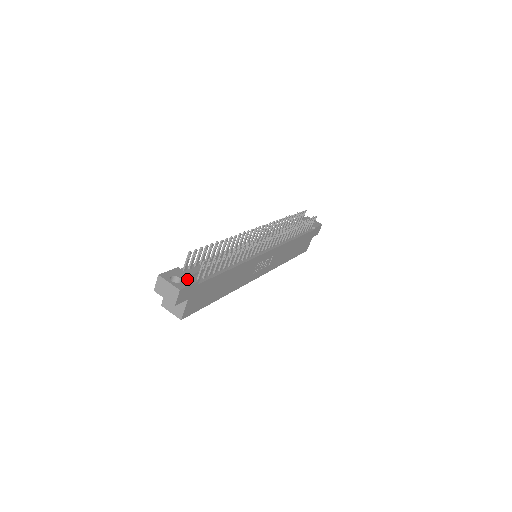
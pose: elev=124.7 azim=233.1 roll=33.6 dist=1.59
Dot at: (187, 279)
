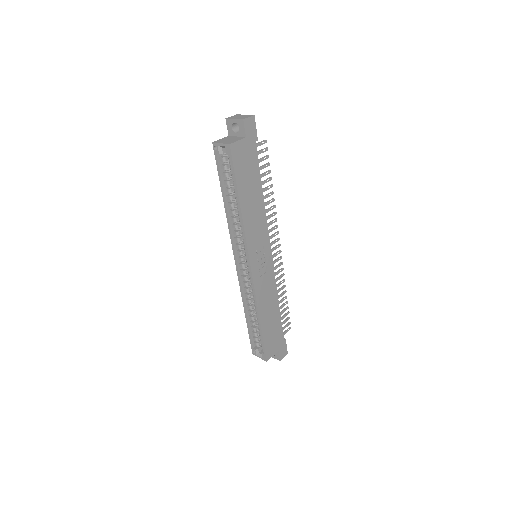
Dot at: occluded
